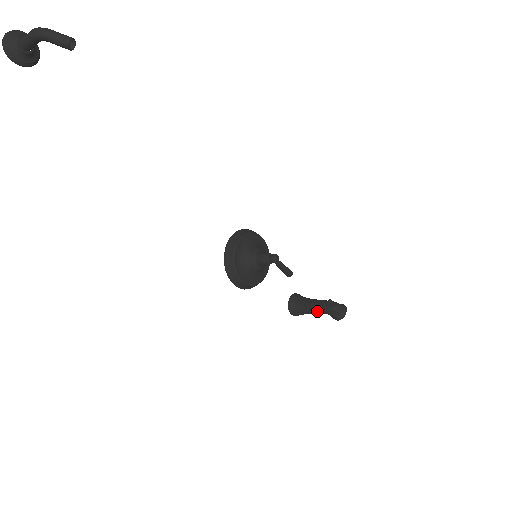
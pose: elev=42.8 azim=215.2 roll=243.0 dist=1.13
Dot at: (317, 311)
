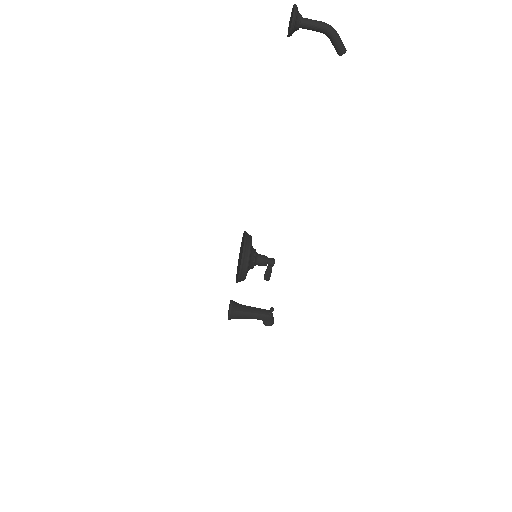
Dot at: (255, 316)
